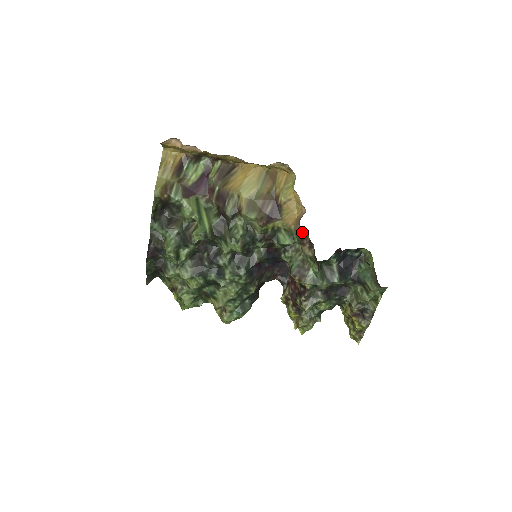
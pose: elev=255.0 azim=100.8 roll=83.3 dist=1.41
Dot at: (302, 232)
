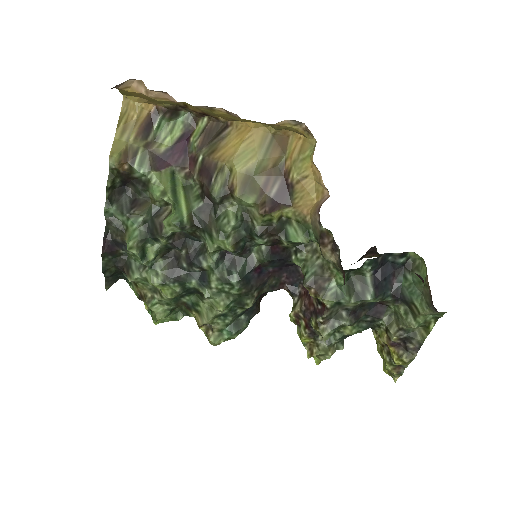
Dot at: (322, 226)
